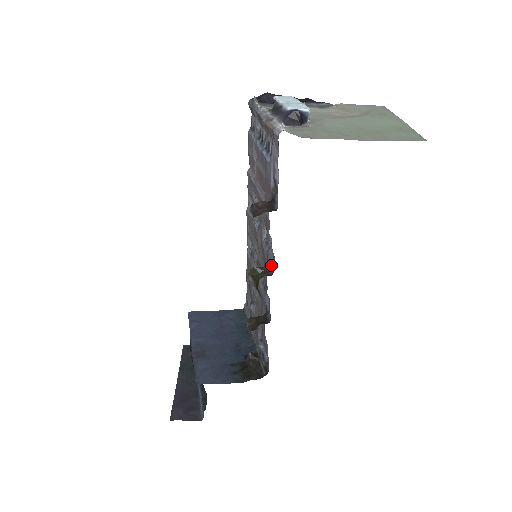
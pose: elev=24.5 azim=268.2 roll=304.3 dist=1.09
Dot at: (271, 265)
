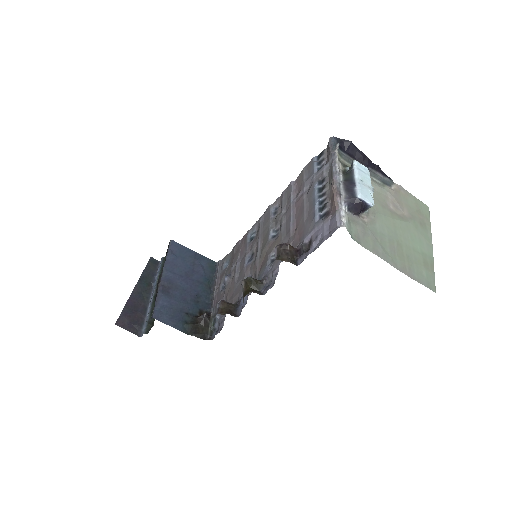
Dot at: (265, 283)
